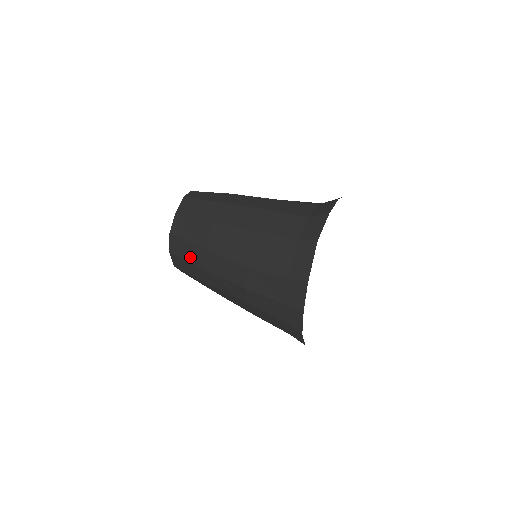
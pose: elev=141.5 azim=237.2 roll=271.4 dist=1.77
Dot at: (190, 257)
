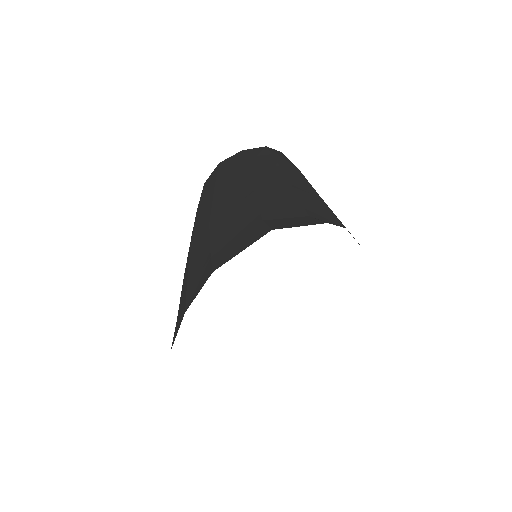
Dot at: occluded
